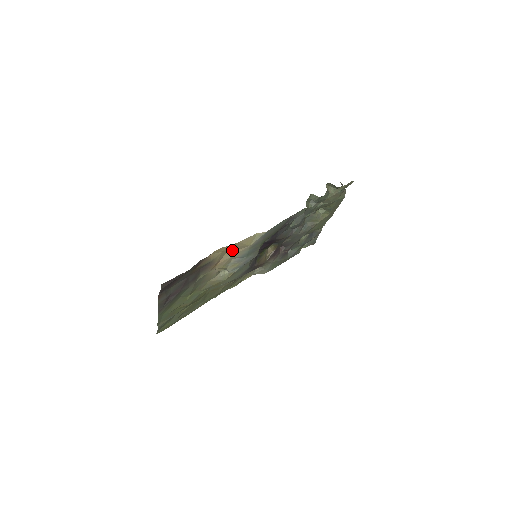
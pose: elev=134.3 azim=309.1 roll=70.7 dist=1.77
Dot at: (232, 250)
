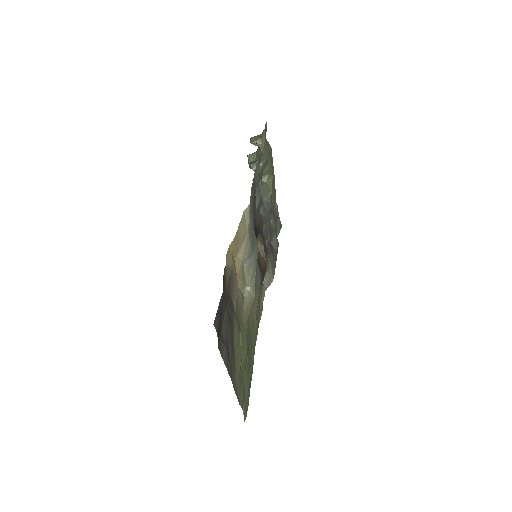
Dot at: (237, 251)
